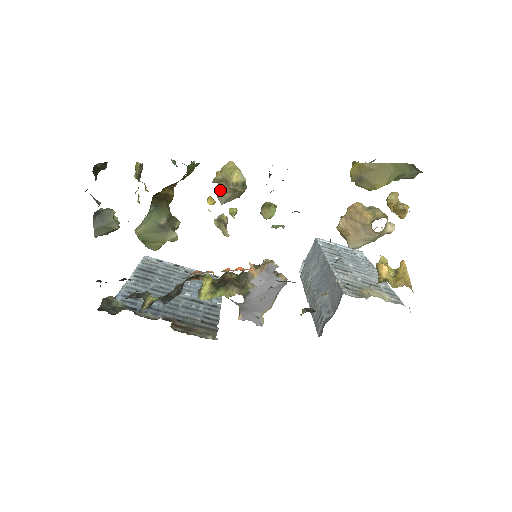
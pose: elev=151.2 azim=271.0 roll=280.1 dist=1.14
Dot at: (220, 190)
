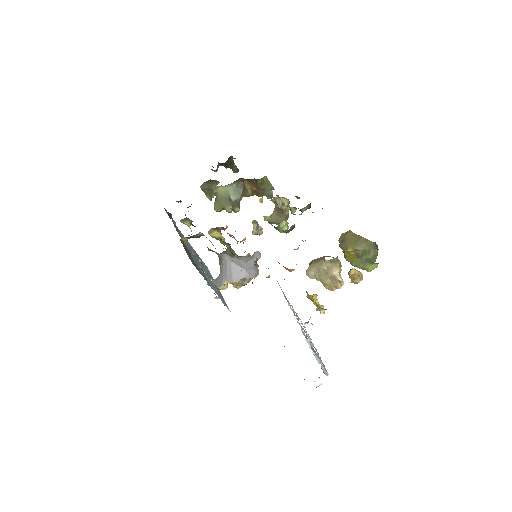
Dot at: (272, 214)
